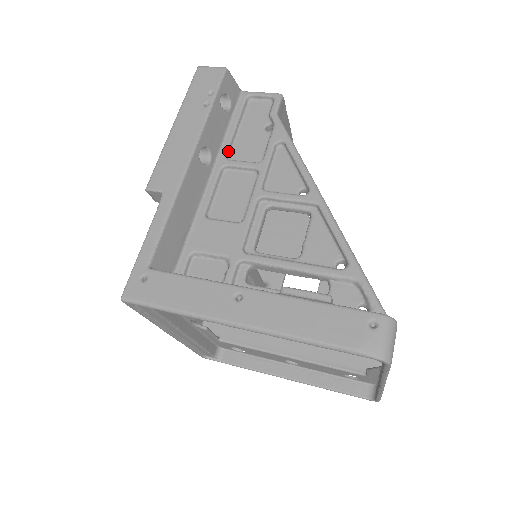
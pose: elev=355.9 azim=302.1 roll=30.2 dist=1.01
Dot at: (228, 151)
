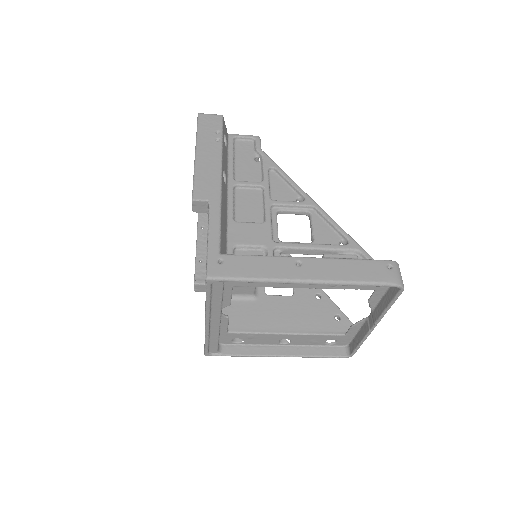
Dot at: (233, 175)
